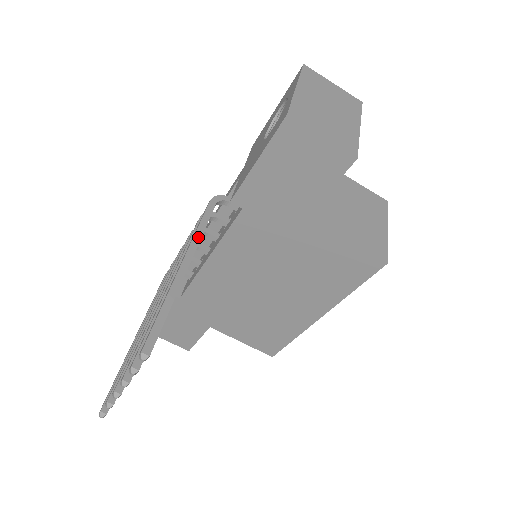
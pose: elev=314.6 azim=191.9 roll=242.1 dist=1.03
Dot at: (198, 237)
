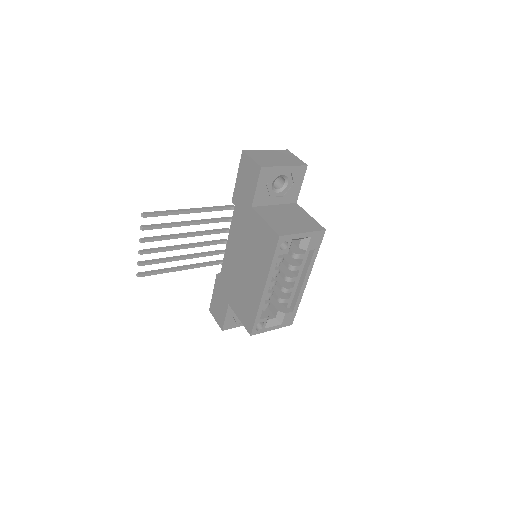
Dot at: (207, 208)
